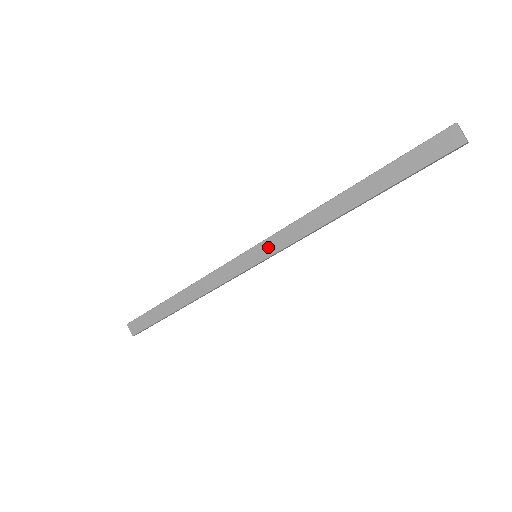
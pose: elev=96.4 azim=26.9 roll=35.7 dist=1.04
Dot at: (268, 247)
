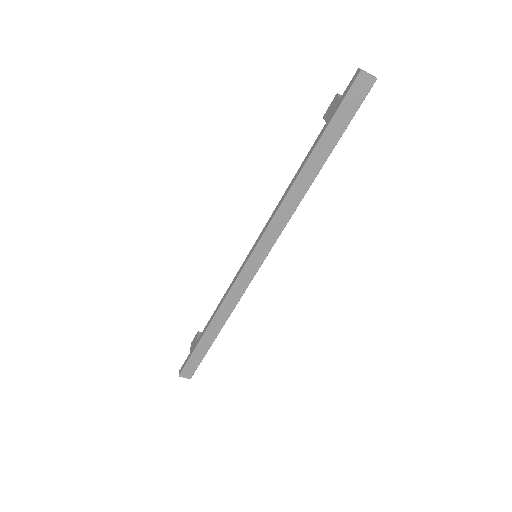
Dot at: (265, 245)
